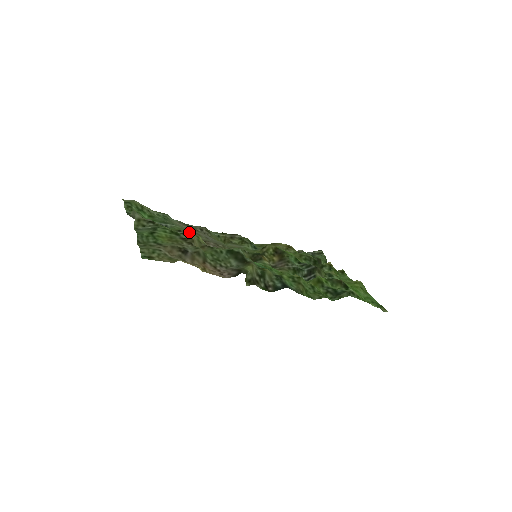
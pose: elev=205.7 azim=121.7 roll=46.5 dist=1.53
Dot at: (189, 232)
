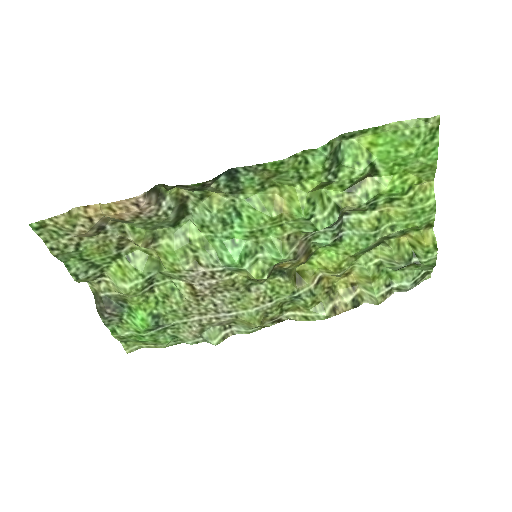
Dot at: (187, 312)
